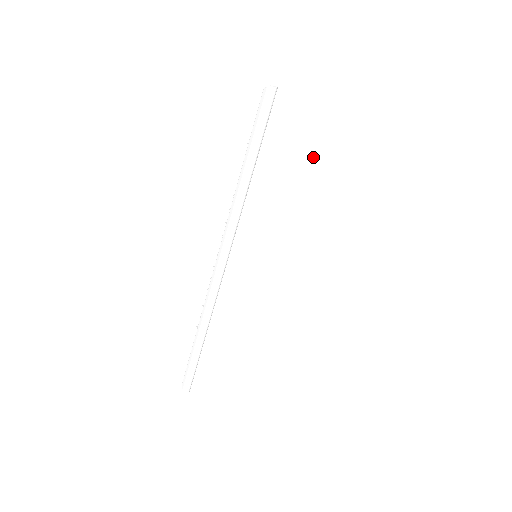
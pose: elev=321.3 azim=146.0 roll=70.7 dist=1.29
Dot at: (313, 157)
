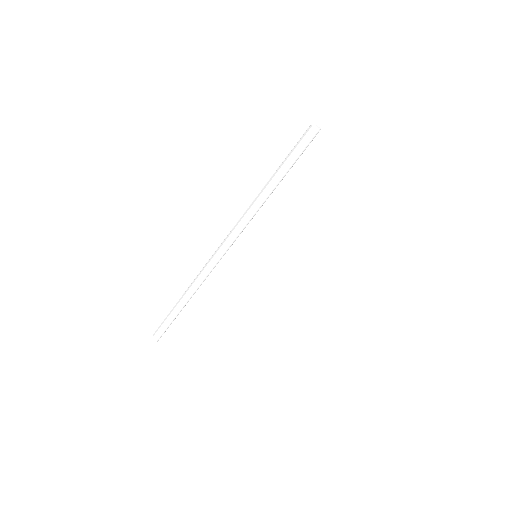
Dot at: (333, 196)
